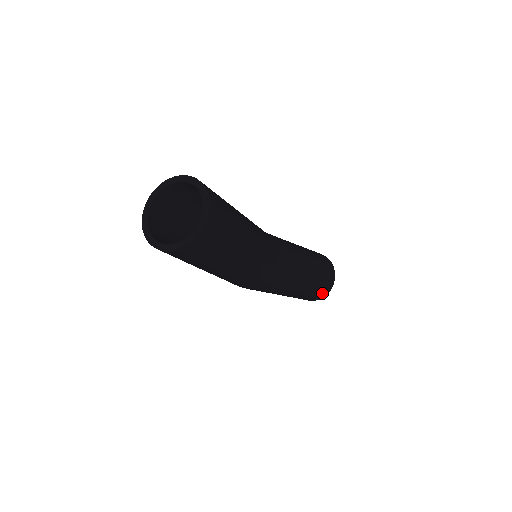
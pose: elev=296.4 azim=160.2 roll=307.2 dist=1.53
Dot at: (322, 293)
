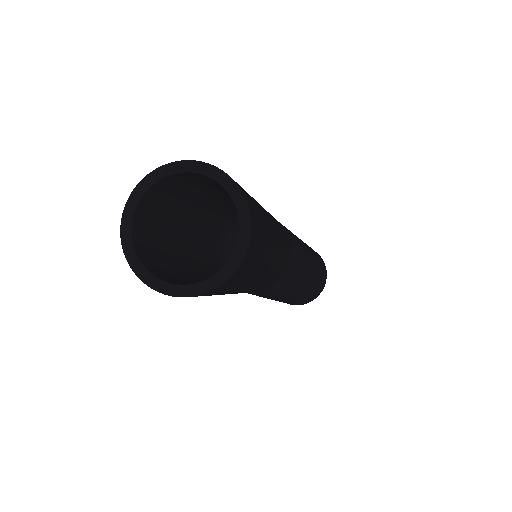
Dot at: occluded
